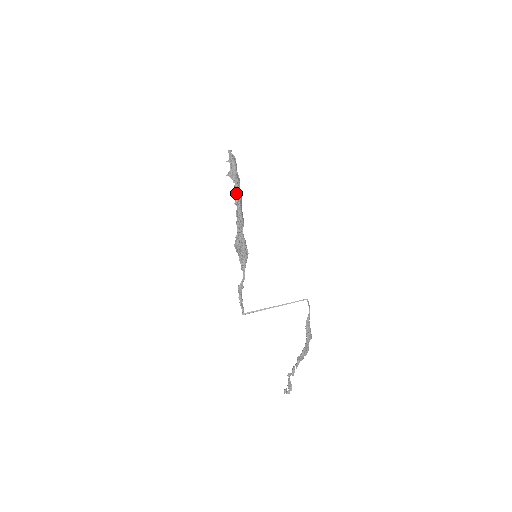
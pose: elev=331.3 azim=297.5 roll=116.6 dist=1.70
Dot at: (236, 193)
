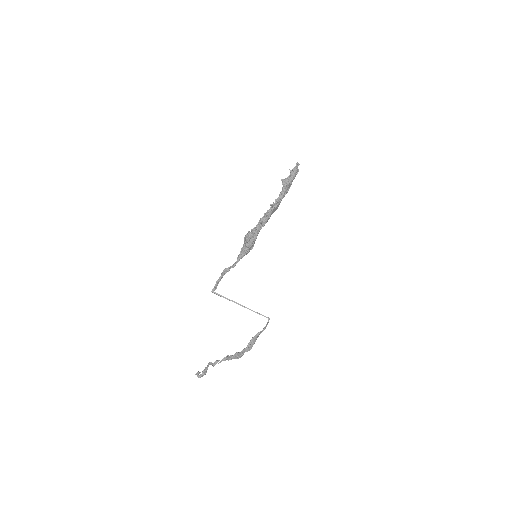
Dot at: (278, 198)
